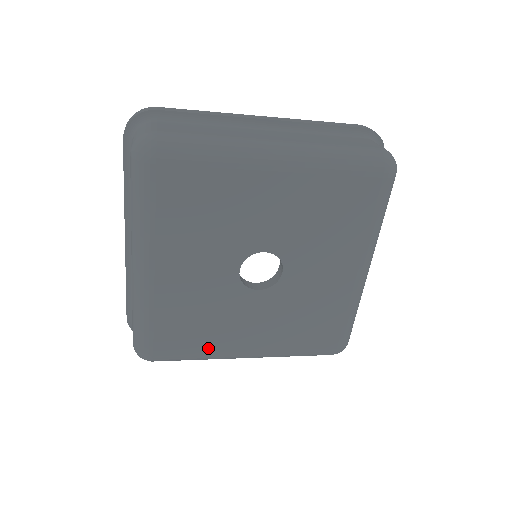
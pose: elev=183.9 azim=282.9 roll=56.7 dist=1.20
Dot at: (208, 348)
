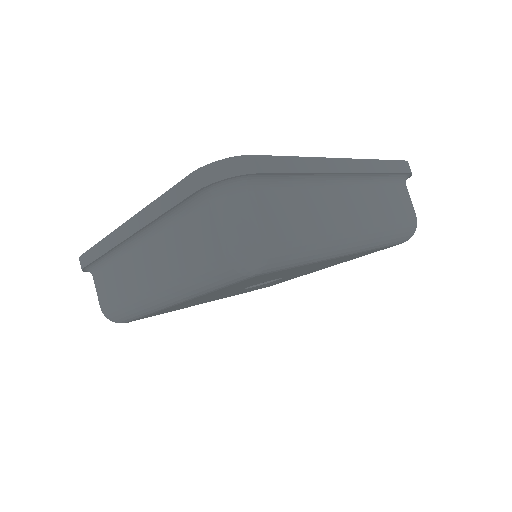
Dot at: occluded
